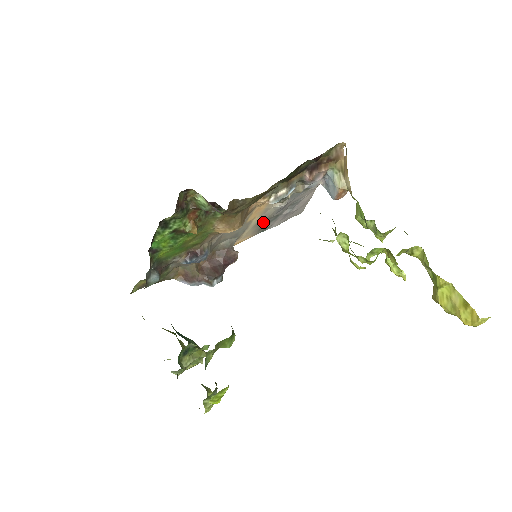
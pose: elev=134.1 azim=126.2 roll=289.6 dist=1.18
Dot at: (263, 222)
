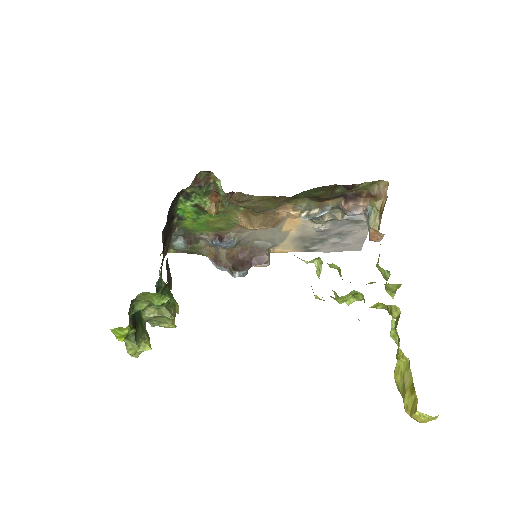
Dot at: (305, 240)
